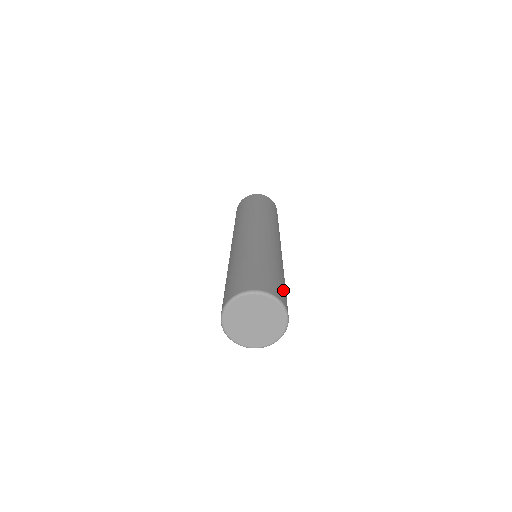
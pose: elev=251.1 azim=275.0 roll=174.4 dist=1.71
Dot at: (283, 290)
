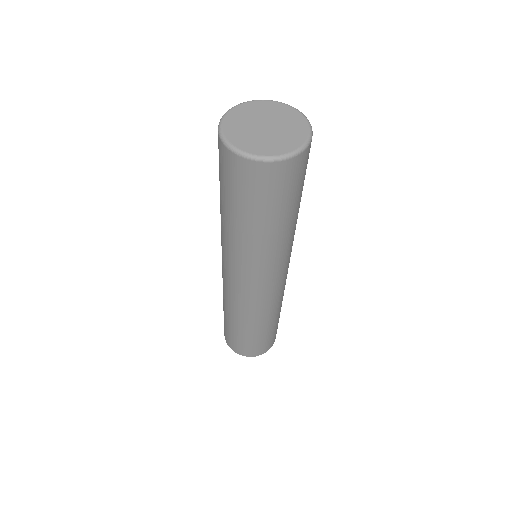
Dot at: occluded
